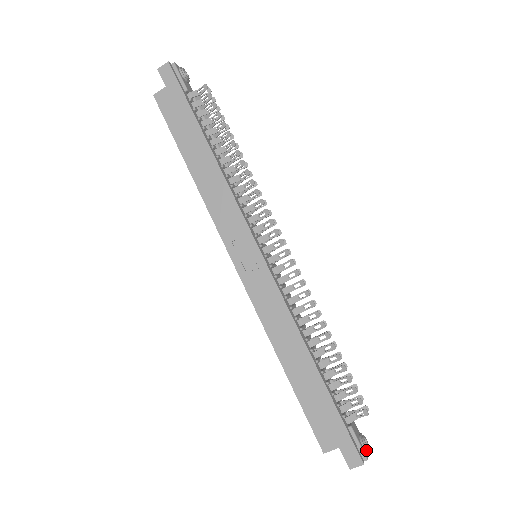
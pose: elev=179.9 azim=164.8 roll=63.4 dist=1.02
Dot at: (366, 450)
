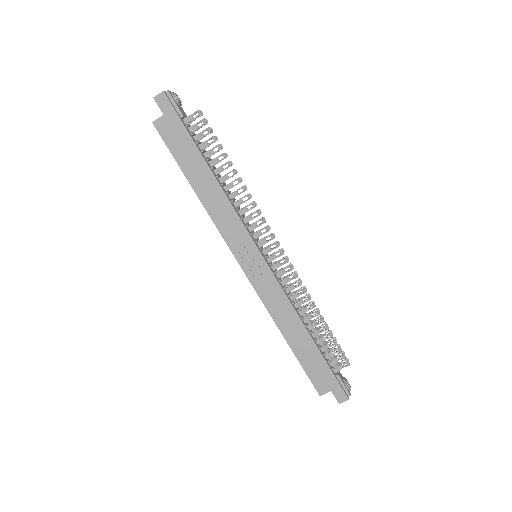
Dot at: (349, 389)
